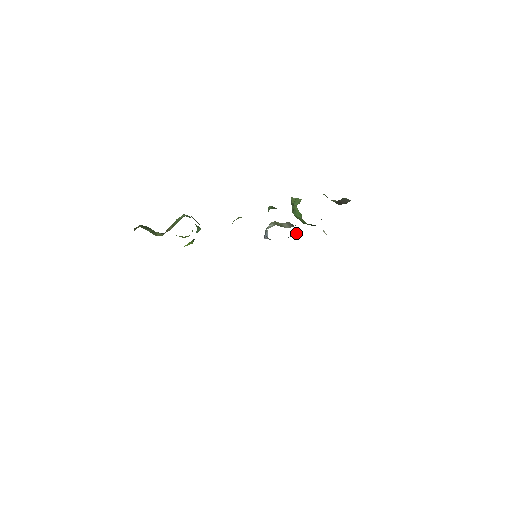
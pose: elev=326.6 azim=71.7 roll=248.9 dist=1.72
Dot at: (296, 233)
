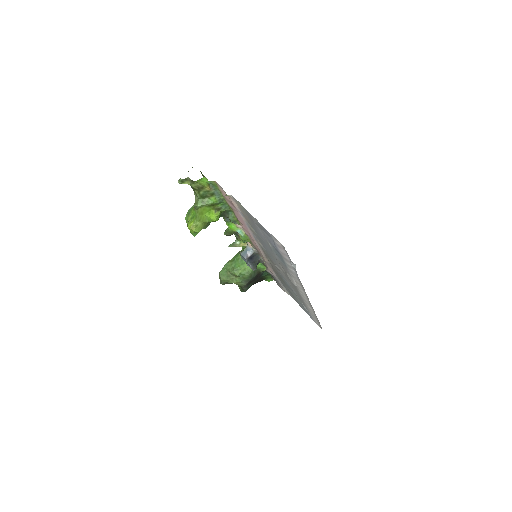
Dot at: (256, 266)
